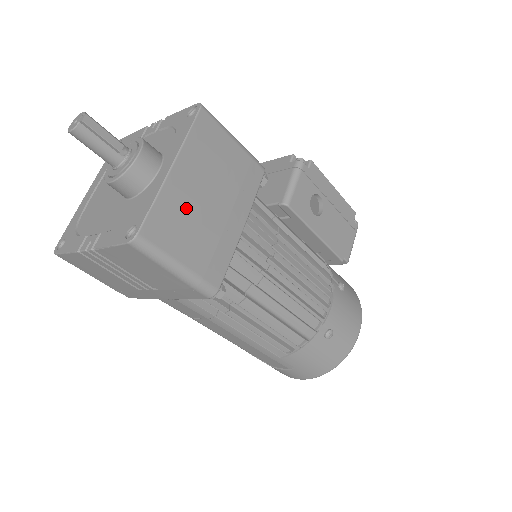
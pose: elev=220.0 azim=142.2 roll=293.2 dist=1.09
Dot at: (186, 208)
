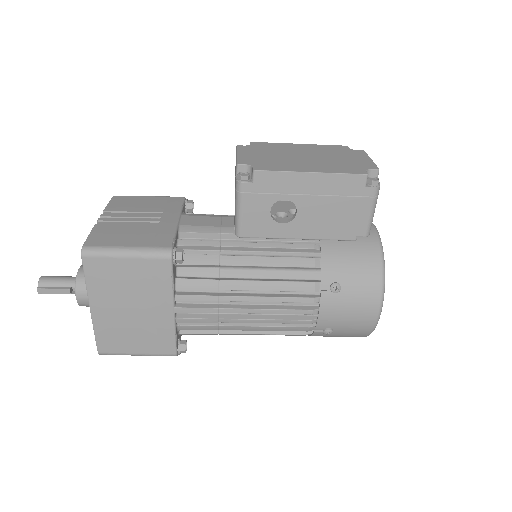
Dot at: (118, 326)
